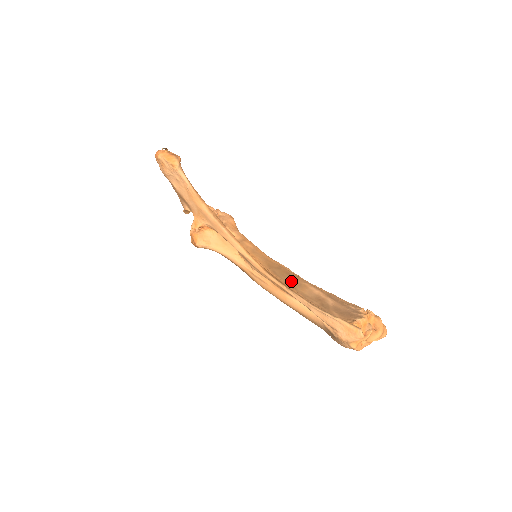
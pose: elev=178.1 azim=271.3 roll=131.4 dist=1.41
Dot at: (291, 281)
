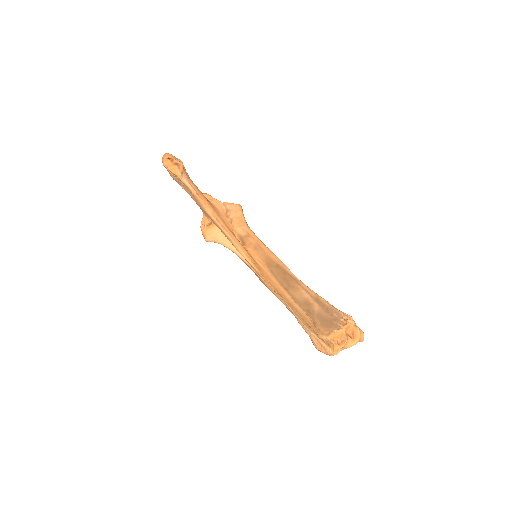
Dot at: (285, 282)
